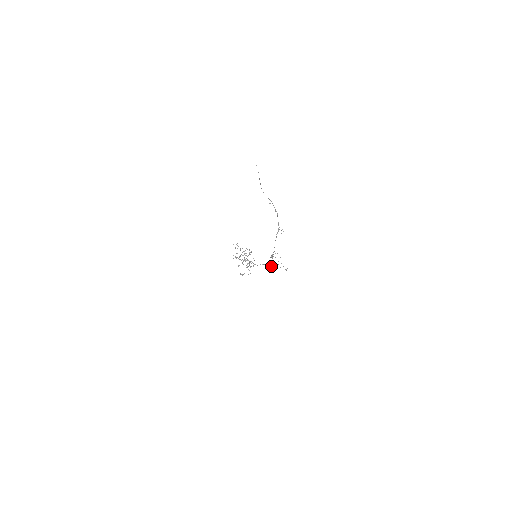
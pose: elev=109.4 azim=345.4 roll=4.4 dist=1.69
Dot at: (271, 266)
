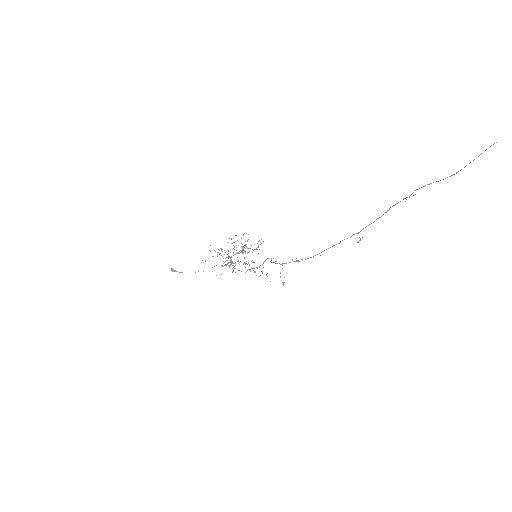
Dot at: (246, 271)
